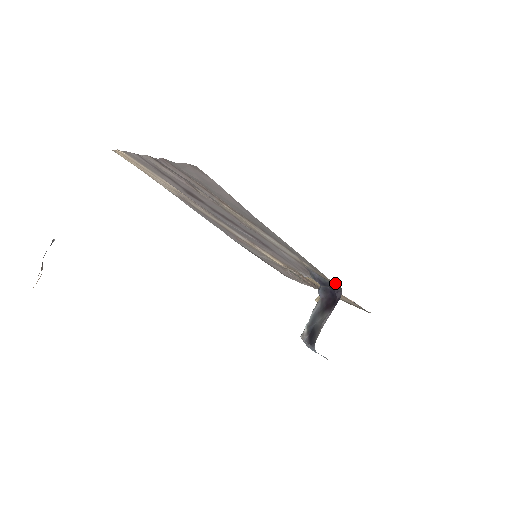
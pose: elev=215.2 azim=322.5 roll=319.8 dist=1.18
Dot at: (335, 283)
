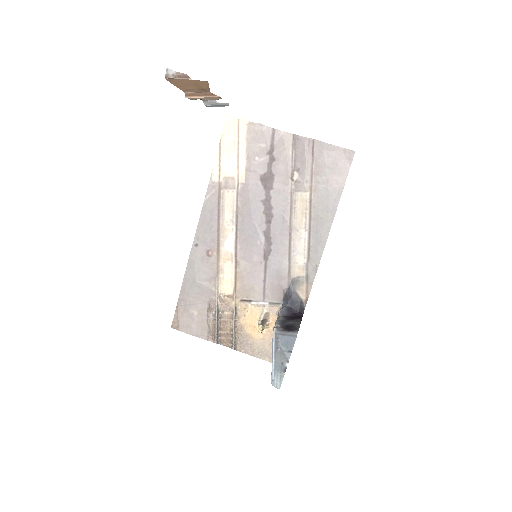
Dot at: (303, 304)
